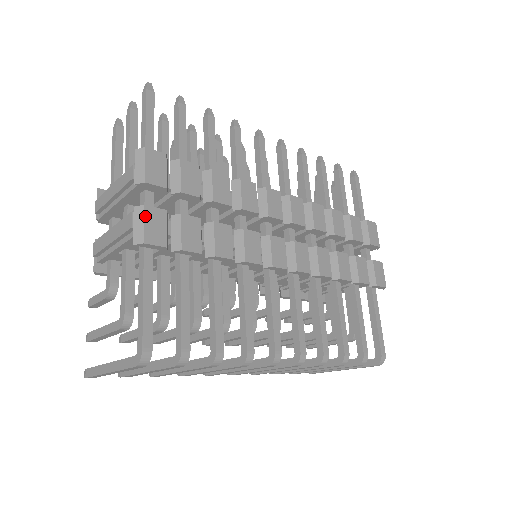
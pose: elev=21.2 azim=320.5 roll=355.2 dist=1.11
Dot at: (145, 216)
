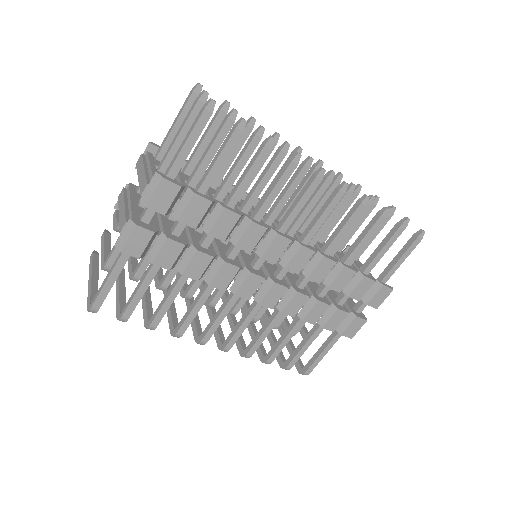
Dot at: (132, 233)
